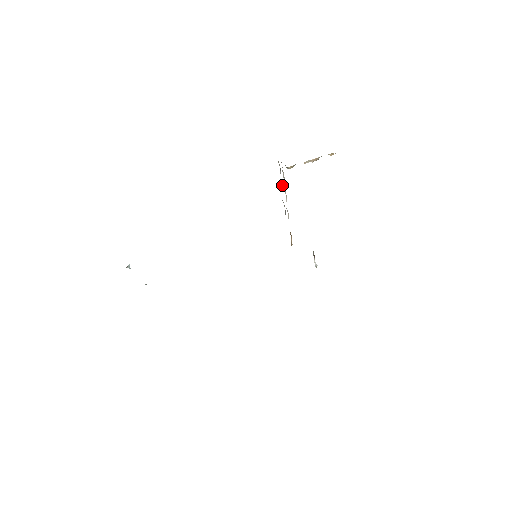
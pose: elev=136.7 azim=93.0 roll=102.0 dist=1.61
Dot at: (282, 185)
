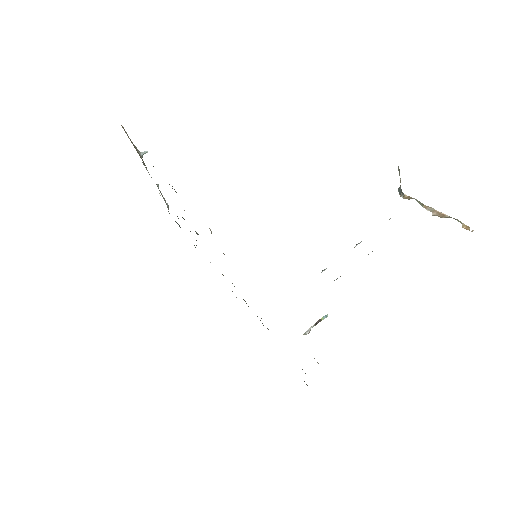
Dot at: occluded
